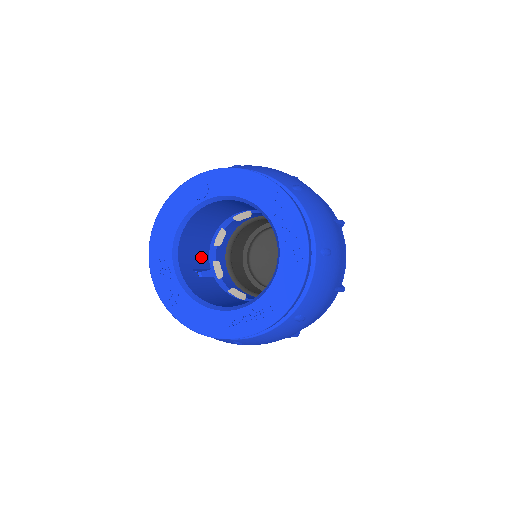
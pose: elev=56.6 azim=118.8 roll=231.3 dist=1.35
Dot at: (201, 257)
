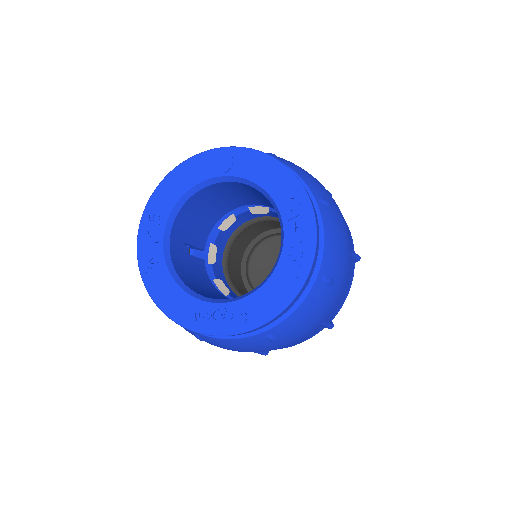
Dot at: (199, 234)
